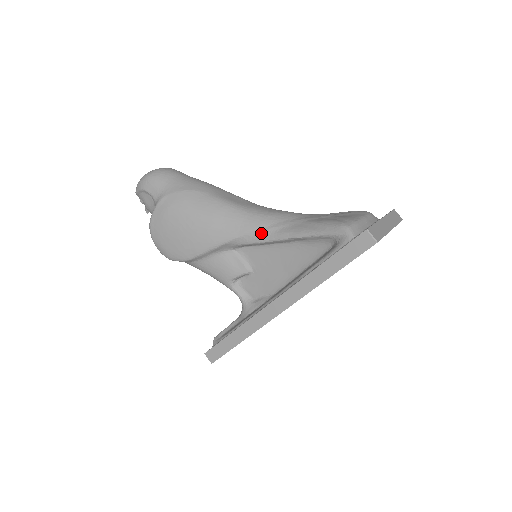
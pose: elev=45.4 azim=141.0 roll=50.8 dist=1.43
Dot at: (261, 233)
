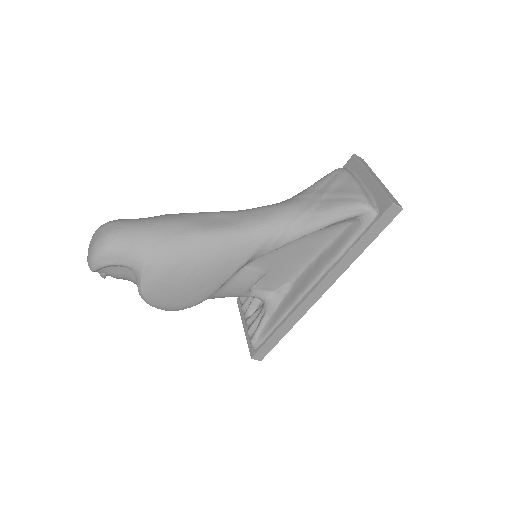
Dot at: (274, 242)
